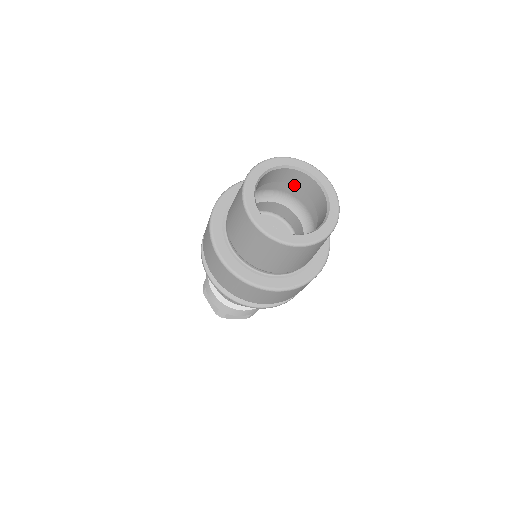
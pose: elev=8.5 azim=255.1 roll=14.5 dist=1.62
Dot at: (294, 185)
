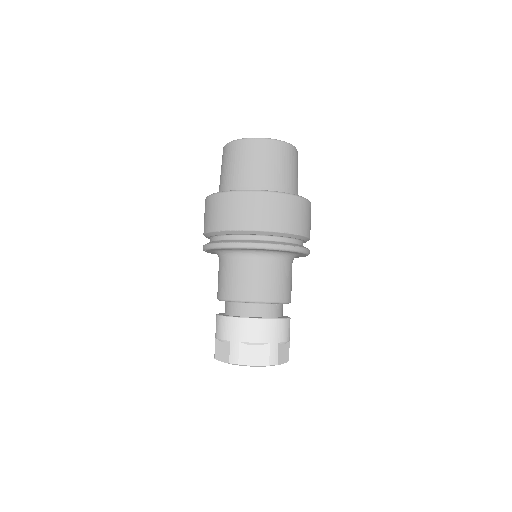
Dot at: occluded
